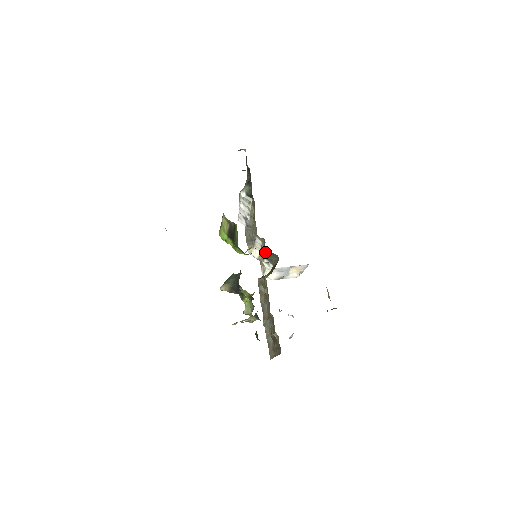
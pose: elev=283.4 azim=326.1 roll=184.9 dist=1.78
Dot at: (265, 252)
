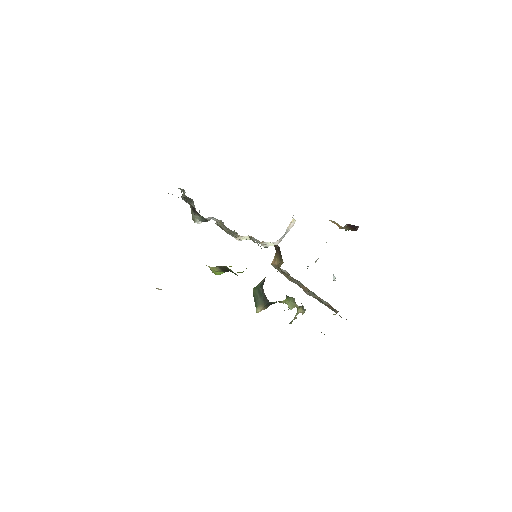
Dot at: (260, 246)
